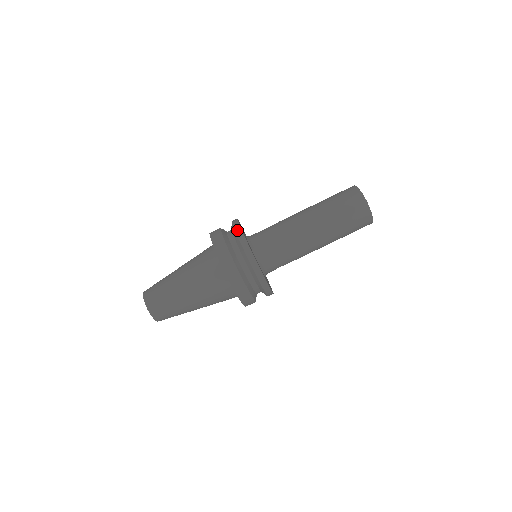
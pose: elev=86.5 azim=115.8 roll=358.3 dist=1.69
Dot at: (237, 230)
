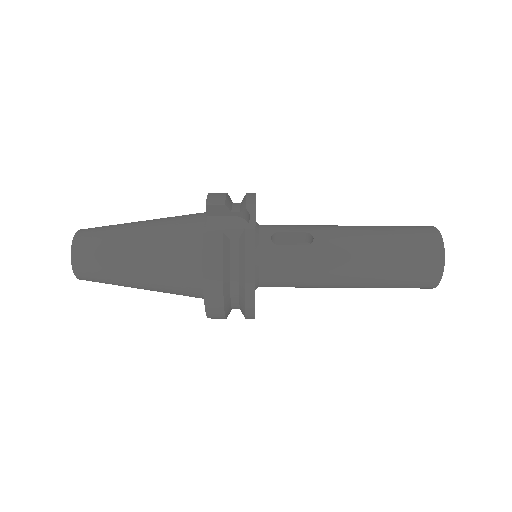
Dot at: (248, 270)
